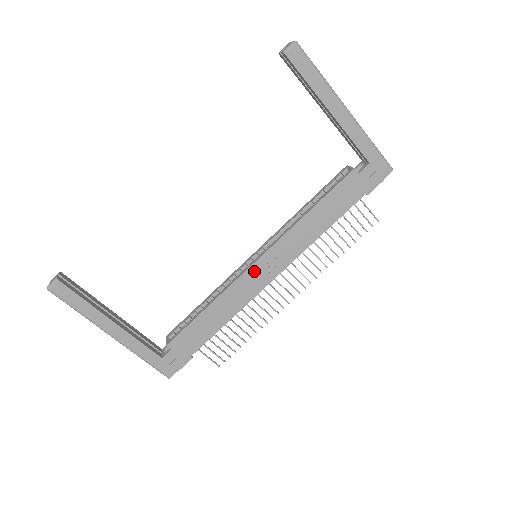
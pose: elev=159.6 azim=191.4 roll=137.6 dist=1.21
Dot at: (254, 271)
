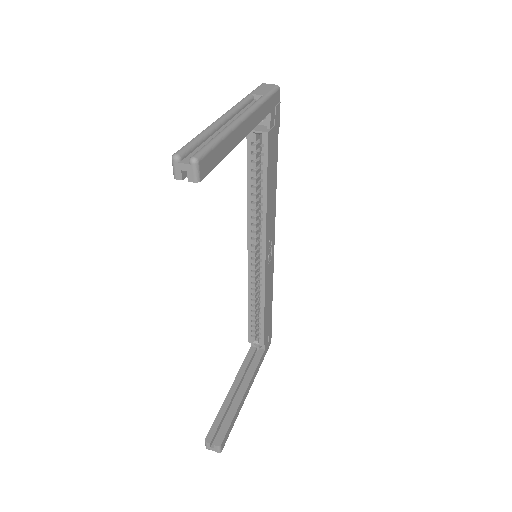
Dot at: (267, 263)
